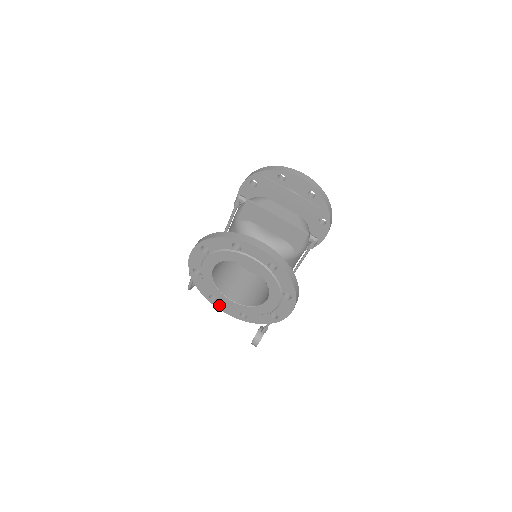
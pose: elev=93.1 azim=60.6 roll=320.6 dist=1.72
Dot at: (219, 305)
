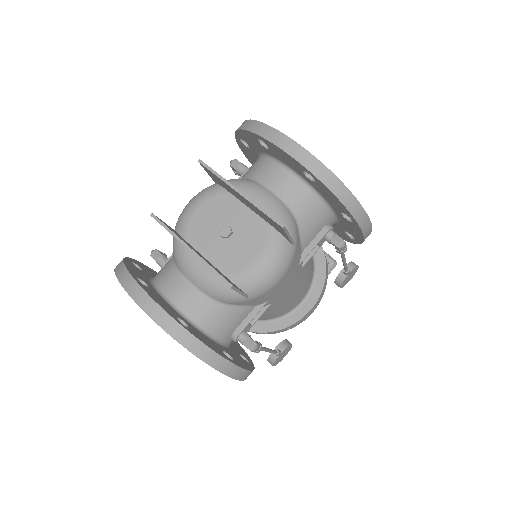
Dot at: occluded
